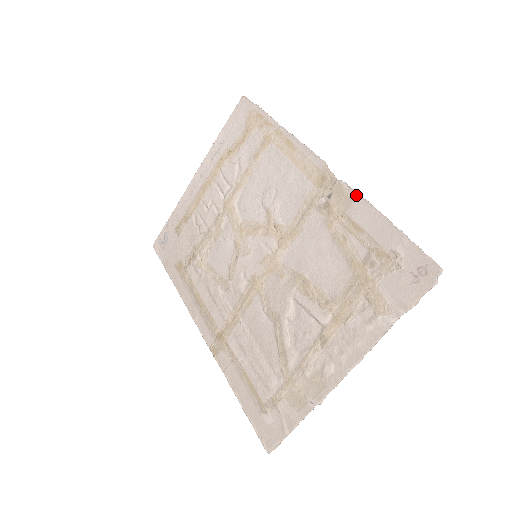
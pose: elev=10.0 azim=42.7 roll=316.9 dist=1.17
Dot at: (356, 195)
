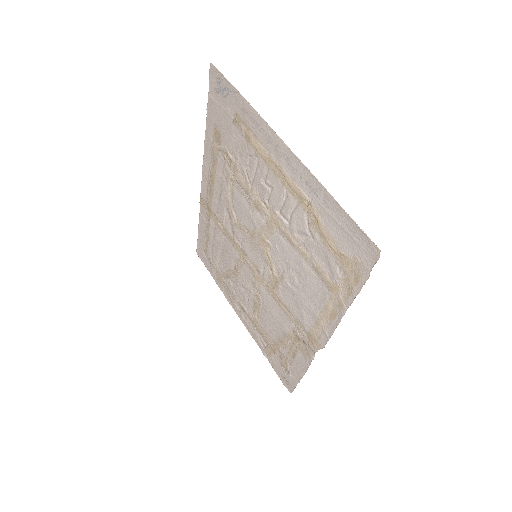
Dot at: (309, 364)
